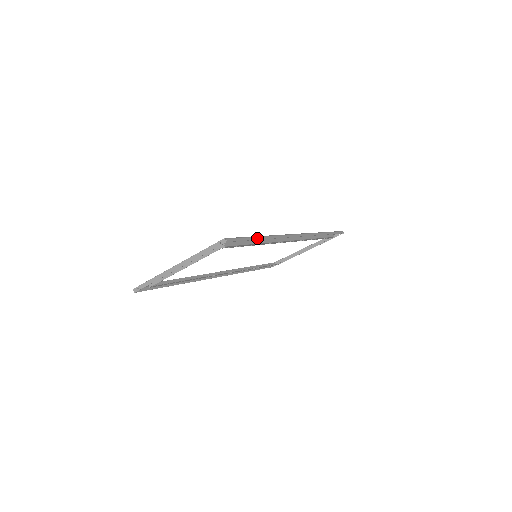
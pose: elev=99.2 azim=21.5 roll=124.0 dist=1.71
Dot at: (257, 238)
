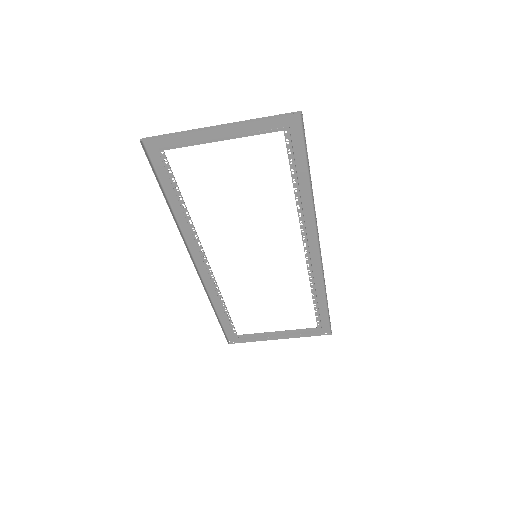
Dot at: occluded
